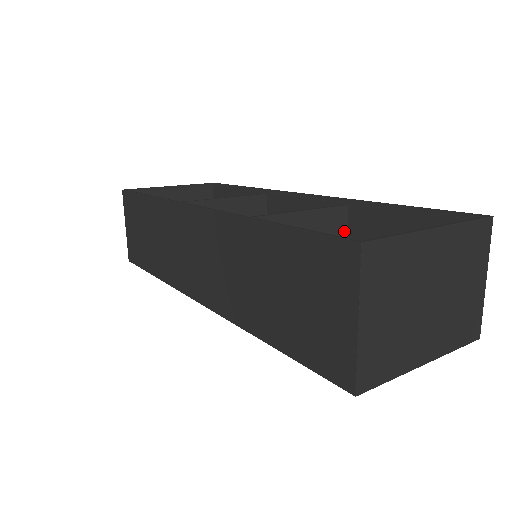
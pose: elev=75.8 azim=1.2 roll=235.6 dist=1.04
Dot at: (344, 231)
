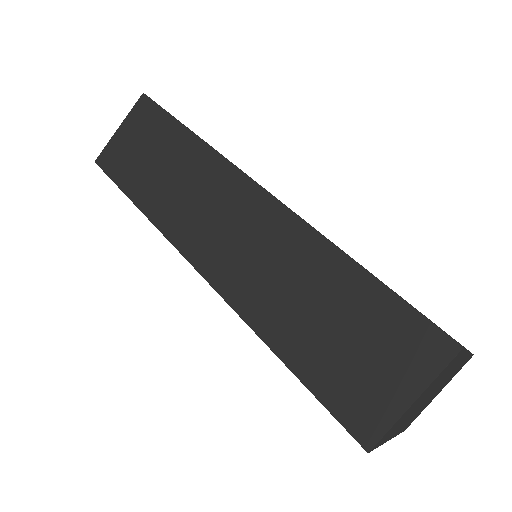
Dot at: occluded
